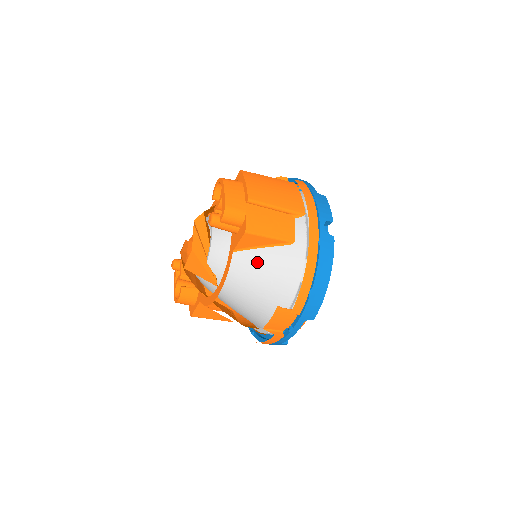
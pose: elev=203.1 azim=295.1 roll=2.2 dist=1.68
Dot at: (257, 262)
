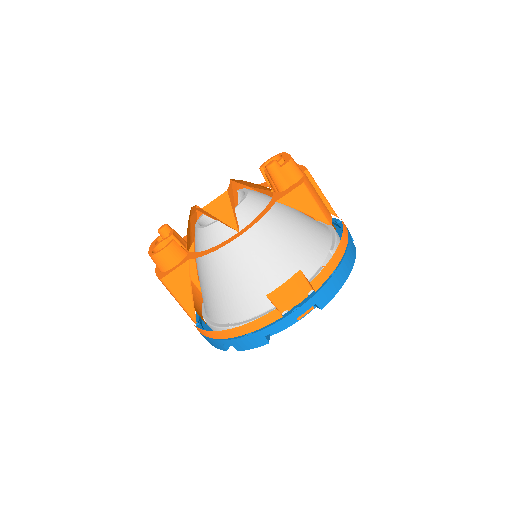
Dot at: (287, 229)
